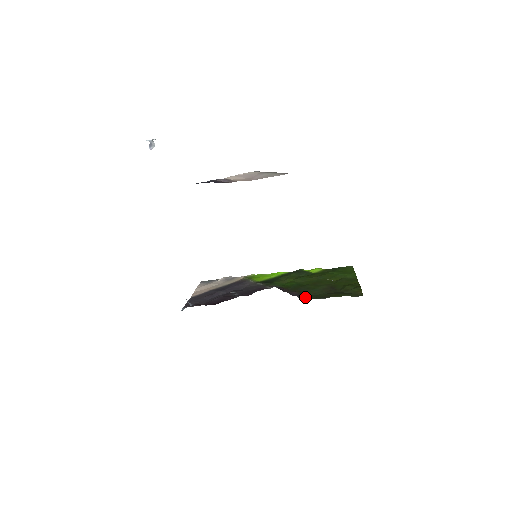
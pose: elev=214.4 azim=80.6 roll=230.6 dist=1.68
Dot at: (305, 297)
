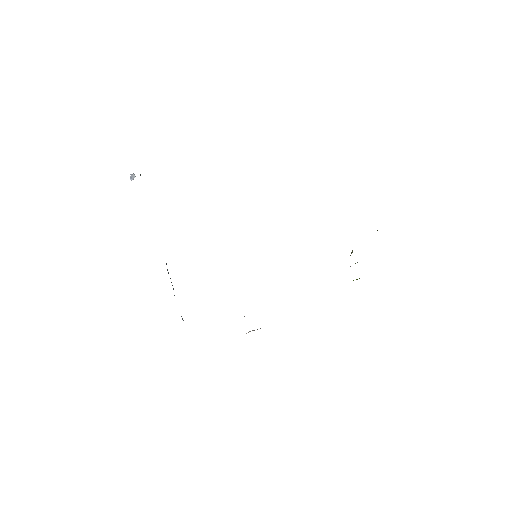
Dot at: occluded
